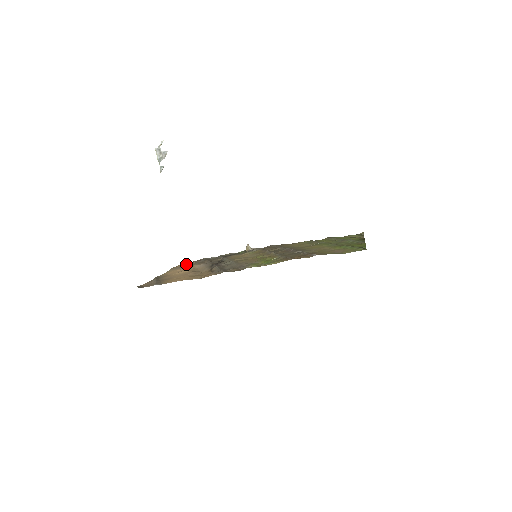
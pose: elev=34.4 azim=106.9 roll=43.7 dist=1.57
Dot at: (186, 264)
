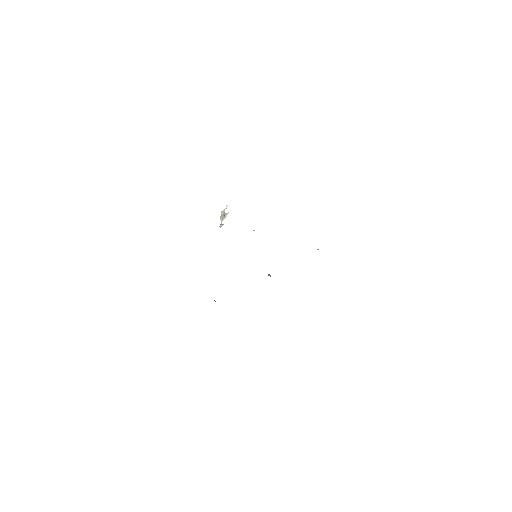
Dot at: occluded
